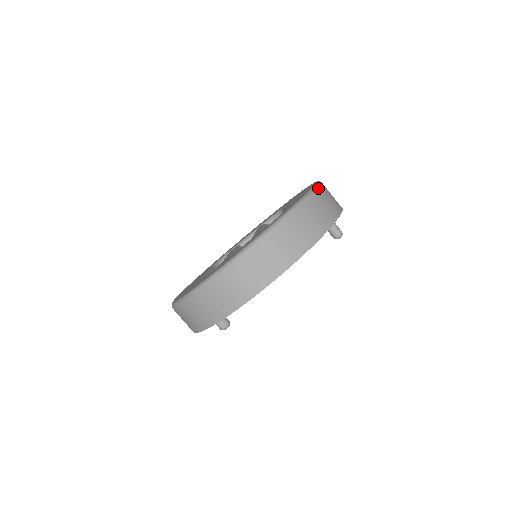
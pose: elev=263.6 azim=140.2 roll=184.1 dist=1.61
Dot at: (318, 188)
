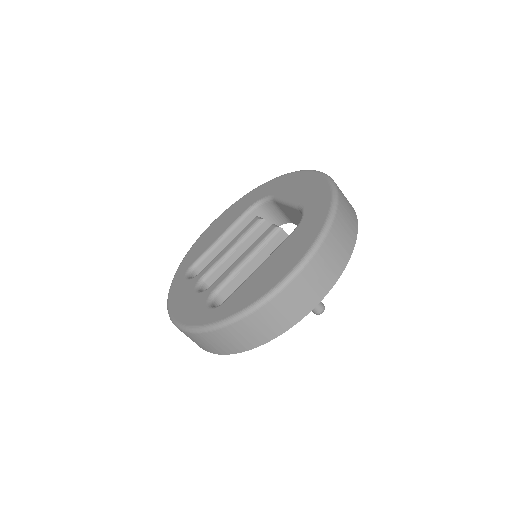
Dot at: (253, 312)
